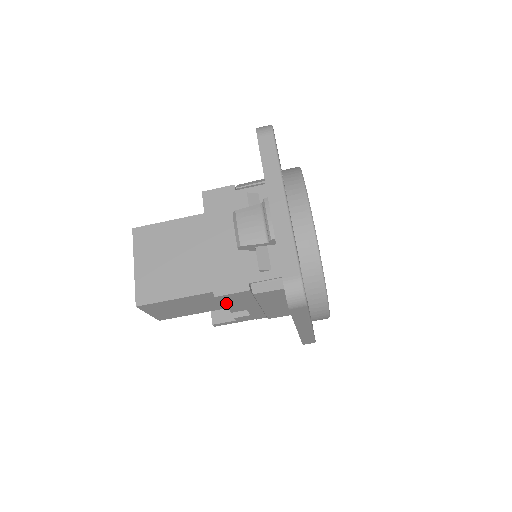
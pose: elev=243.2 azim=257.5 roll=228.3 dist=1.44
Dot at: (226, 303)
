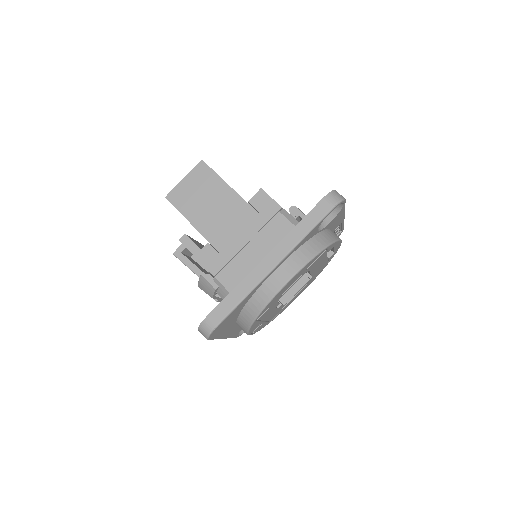
Dot at: (234, 220)
